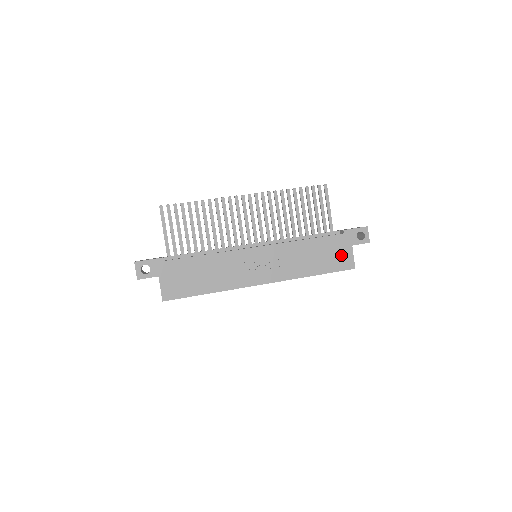
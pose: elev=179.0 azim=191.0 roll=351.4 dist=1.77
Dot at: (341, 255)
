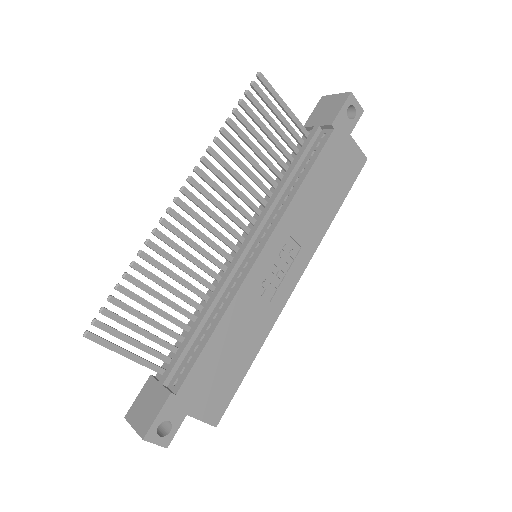
Dot at: (347, 159)
